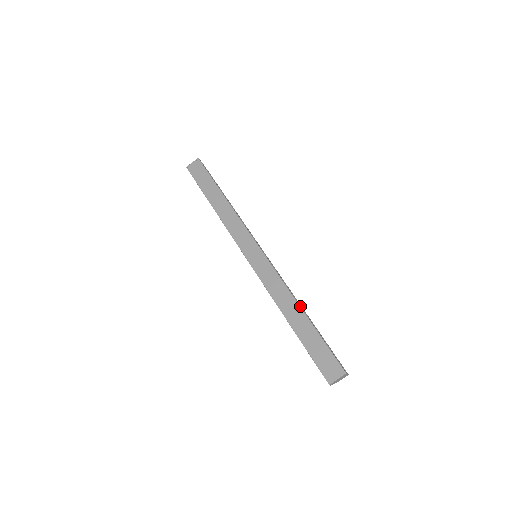
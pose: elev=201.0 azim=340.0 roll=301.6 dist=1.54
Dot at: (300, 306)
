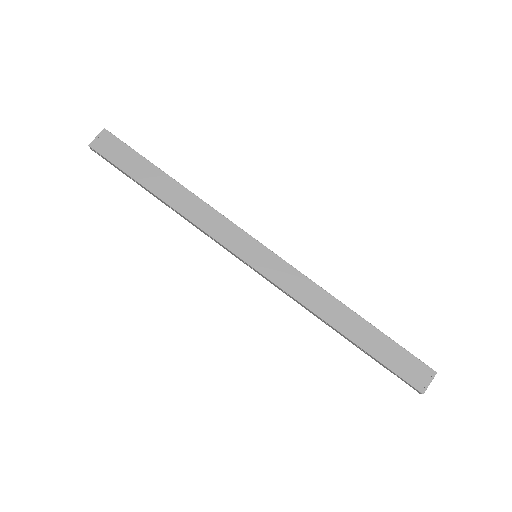
Dot at: (348, 307)
